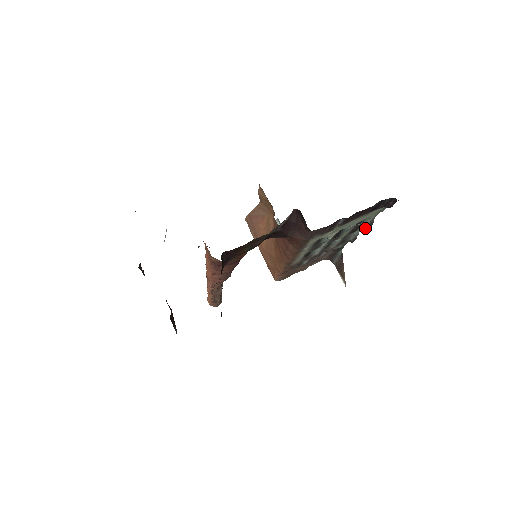
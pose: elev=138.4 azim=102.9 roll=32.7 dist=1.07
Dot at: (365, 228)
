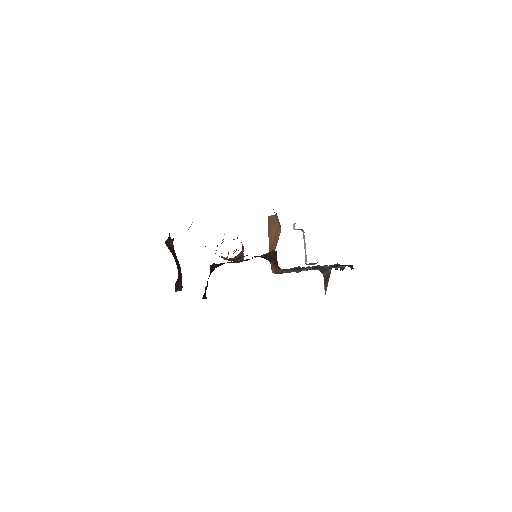
Dot at: (341, 268)
